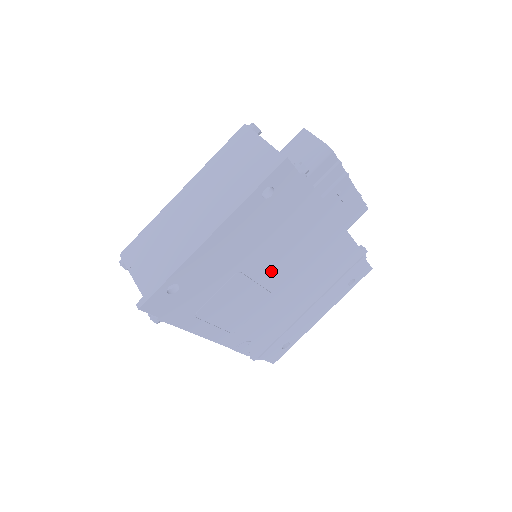
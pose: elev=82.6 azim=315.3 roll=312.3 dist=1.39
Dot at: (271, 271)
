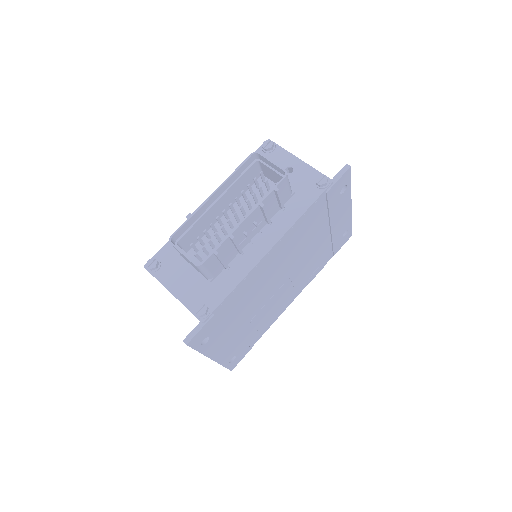
Dot at: (268, 293)
